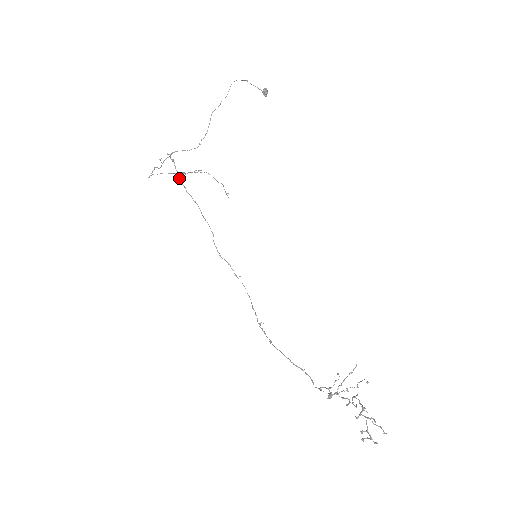
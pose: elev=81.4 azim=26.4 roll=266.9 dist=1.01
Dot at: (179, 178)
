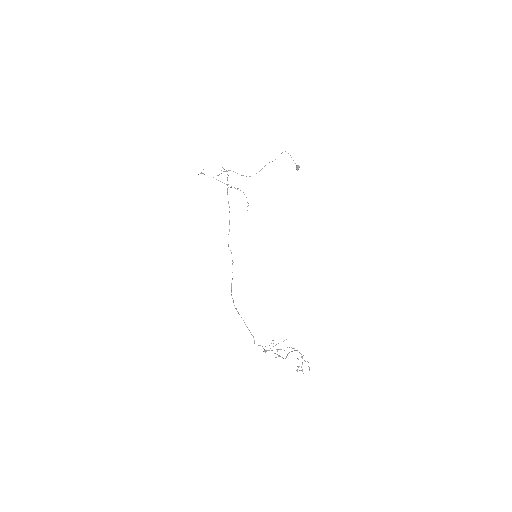
Dot at: occluded
